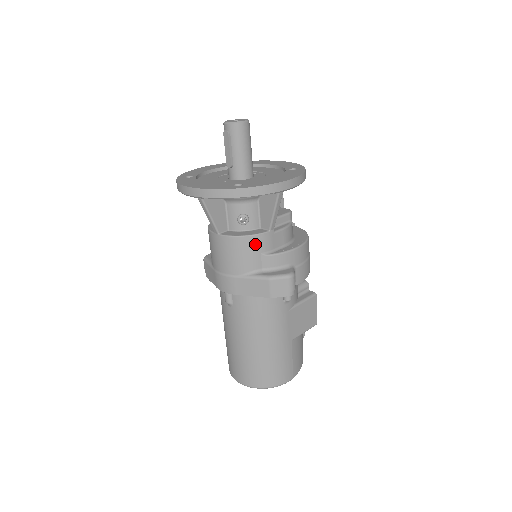
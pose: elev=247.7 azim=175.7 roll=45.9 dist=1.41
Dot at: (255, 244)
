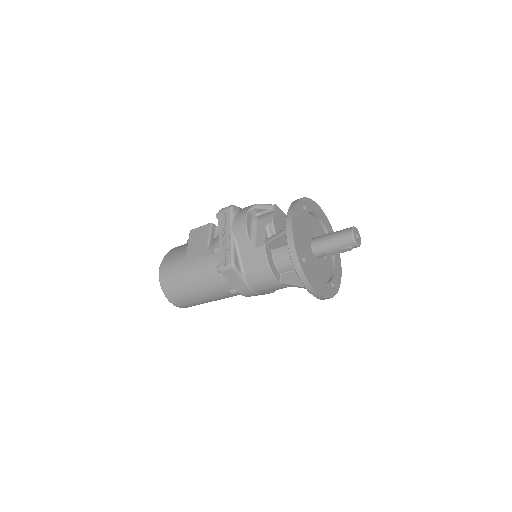
Dot at: occluded
